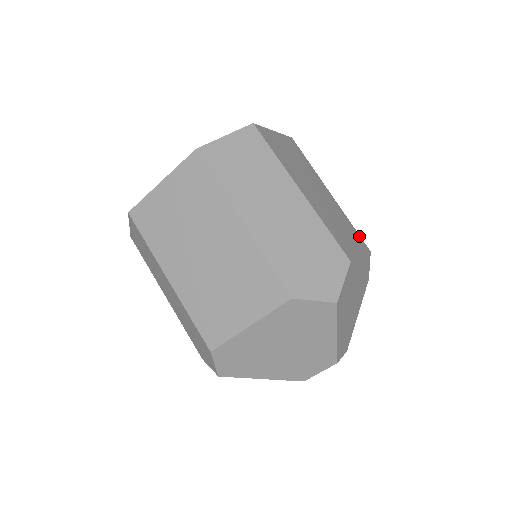
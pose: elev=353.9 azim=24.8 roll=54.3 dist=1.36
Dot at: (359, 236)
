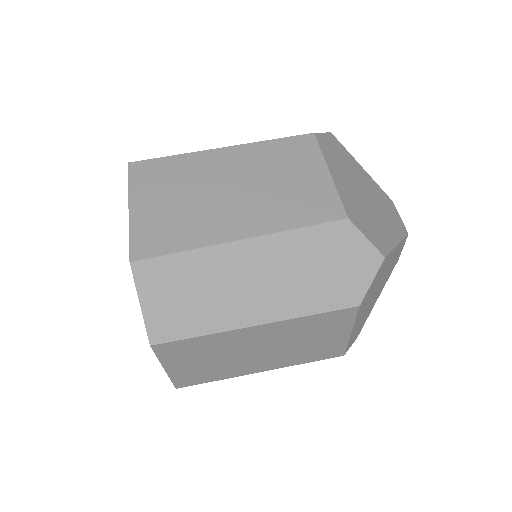
Dot at: (291, 140)
